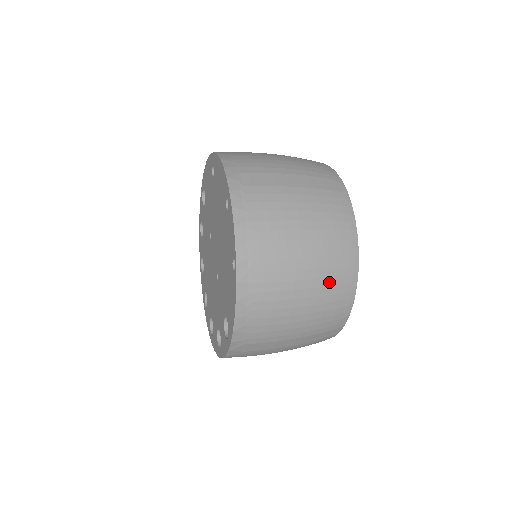
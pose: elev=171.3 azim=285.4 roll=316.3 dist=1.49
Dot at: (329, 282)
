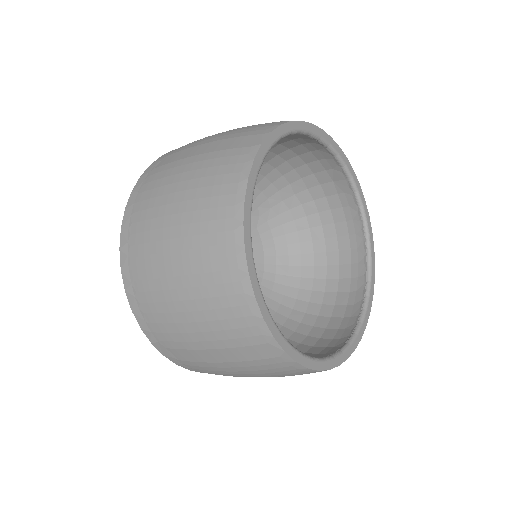
Dot at: (204, 267)
